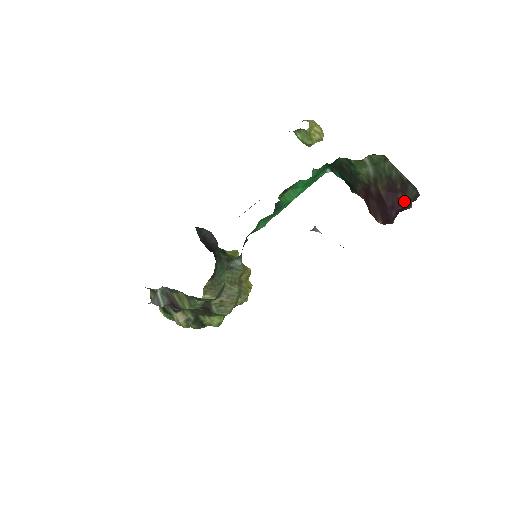
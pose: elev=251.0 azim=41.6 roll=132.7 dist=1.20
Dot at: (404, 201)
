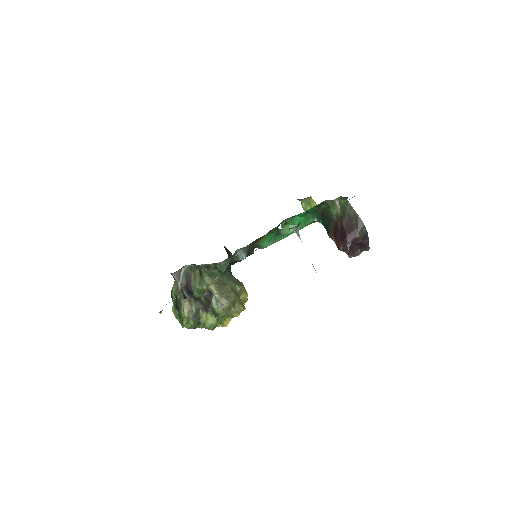
Dot at: (357, 233)
